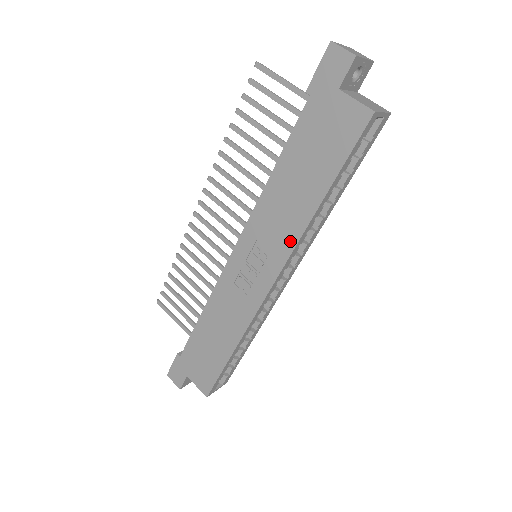
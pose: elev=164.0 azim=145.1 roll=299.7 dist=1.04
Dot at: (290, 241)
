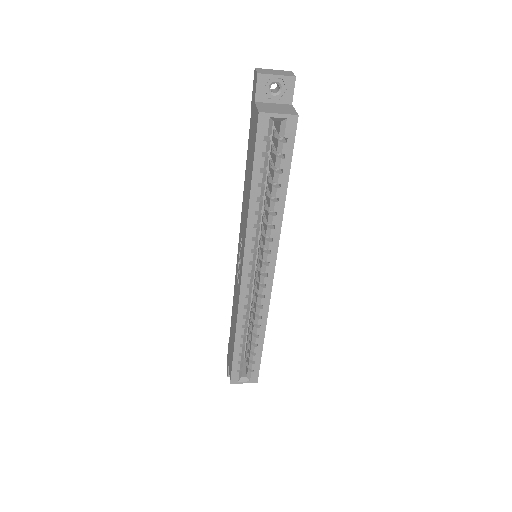
Dot at: (245, 233)
